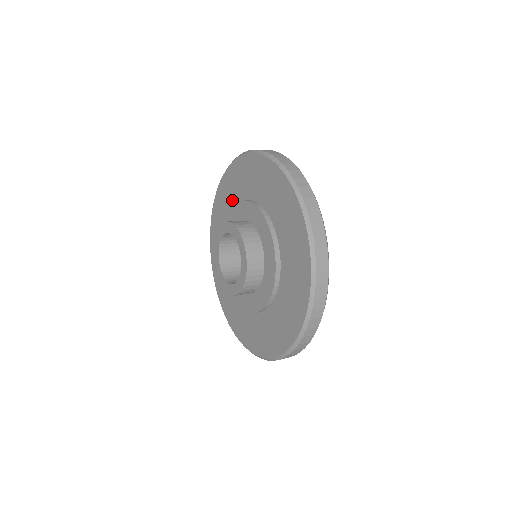
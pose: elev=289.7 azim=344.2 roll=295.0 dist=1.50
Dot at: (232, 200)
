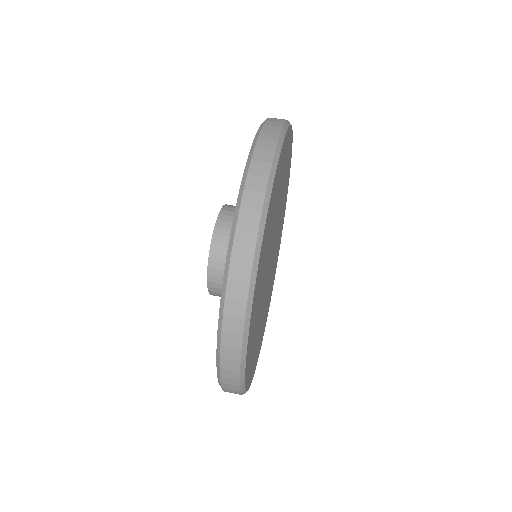
Dot at: occluded
